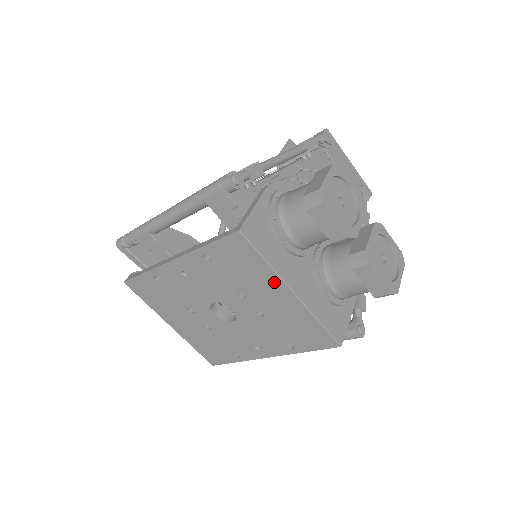
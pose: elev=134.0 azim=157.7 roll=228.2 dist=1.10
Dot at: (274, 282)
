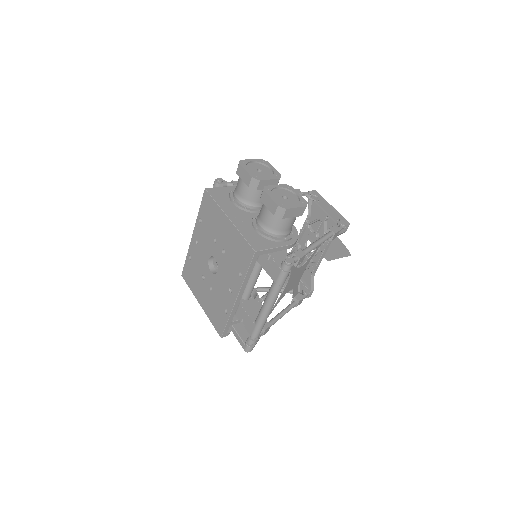
Dot at: (221, 216)
